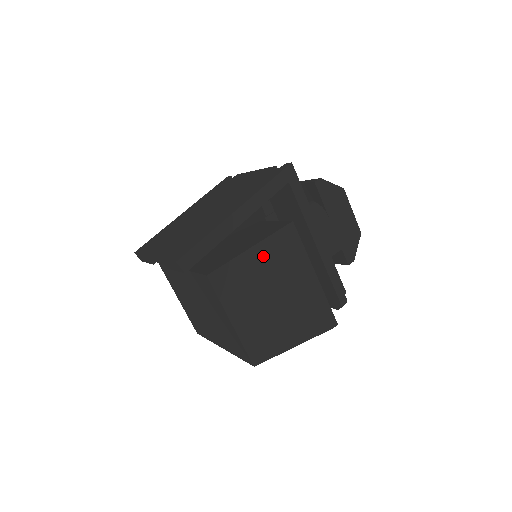
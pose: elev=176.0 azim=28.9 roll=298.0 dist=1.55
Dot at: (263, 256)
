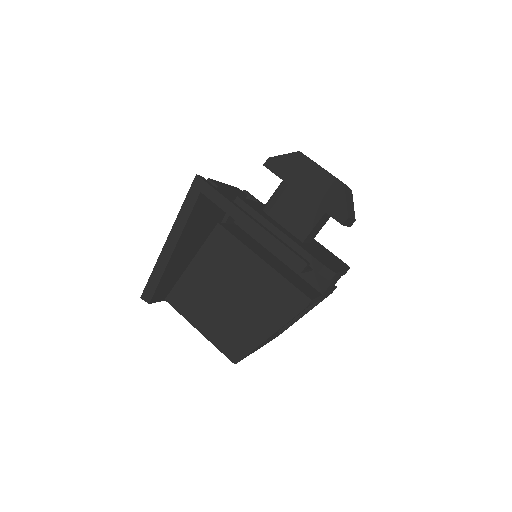
Dot at: (203, 265)
